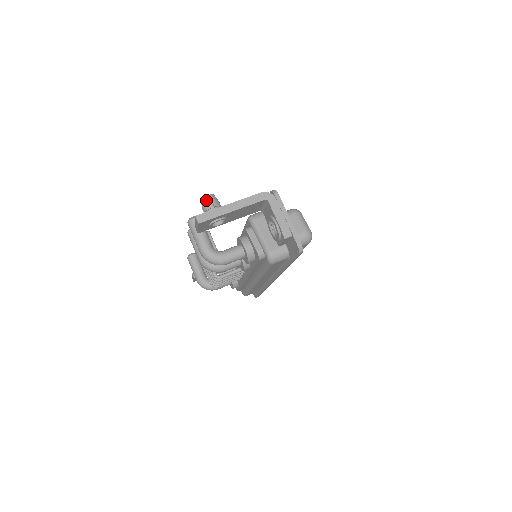
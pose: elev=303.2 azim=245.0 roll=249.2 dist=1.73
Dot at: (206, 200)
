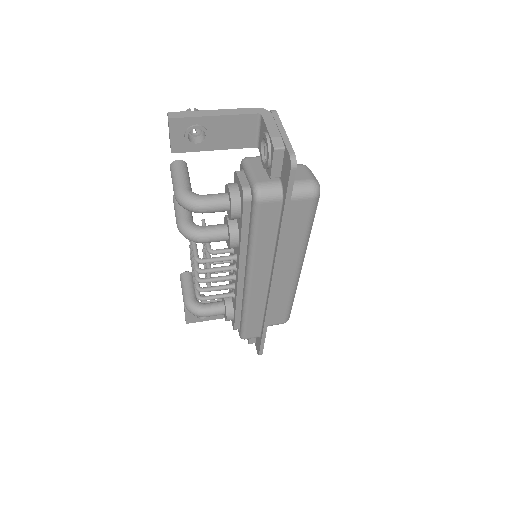
Dot at: occluded
